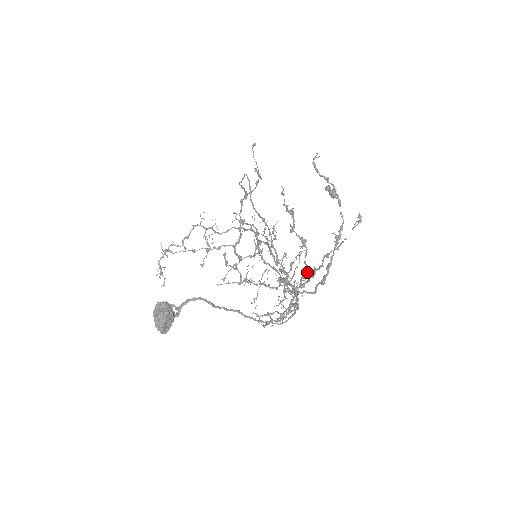
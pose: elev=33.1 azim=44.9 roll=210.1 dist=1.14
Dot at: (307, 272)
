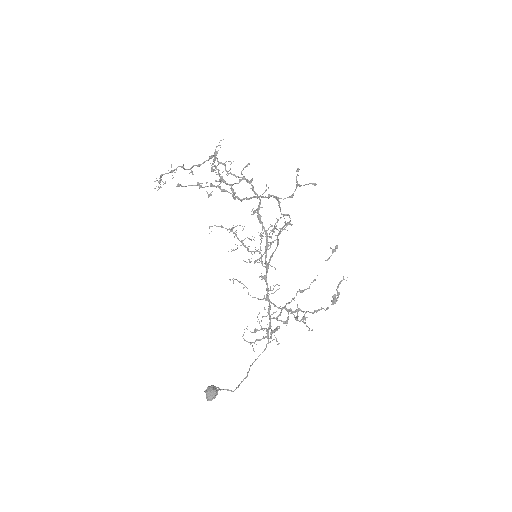
Dot at: (286, 322)
